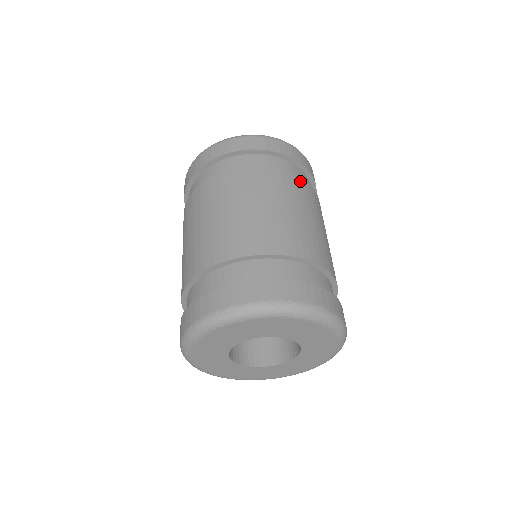
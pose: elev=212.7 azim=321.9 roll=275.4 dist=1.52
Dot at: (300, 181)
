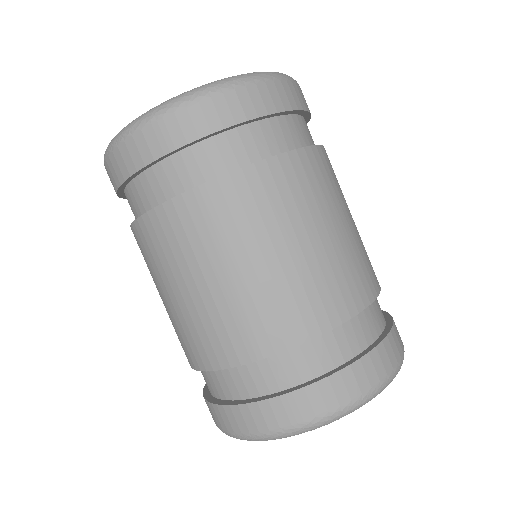
Dot at: (323, 155)
